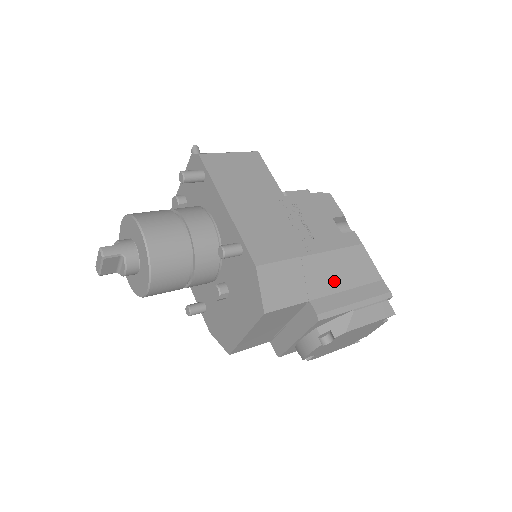
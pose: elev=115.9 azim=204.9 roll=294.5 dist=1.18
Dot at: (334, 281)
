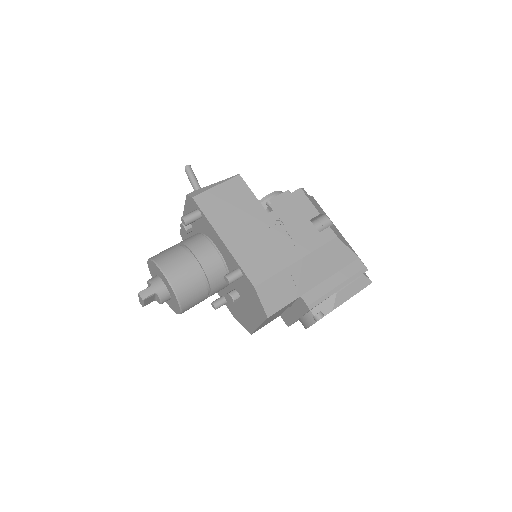
Dot at: (318, 274)
